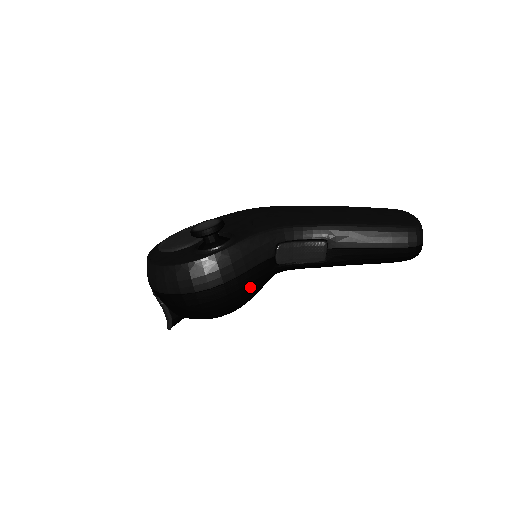
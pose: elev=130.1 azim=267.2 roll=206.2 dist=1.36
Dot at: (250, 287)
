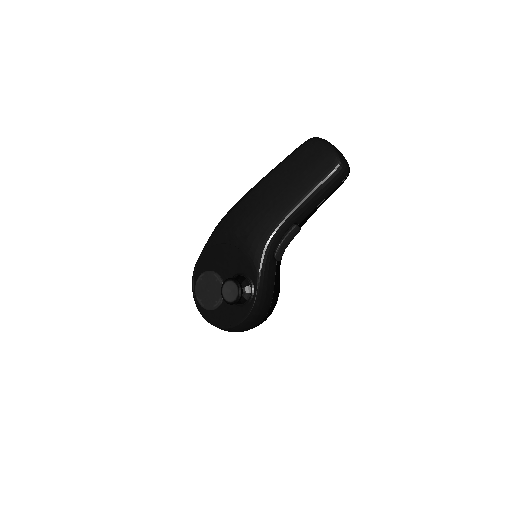
Dot at: (279, 287)
